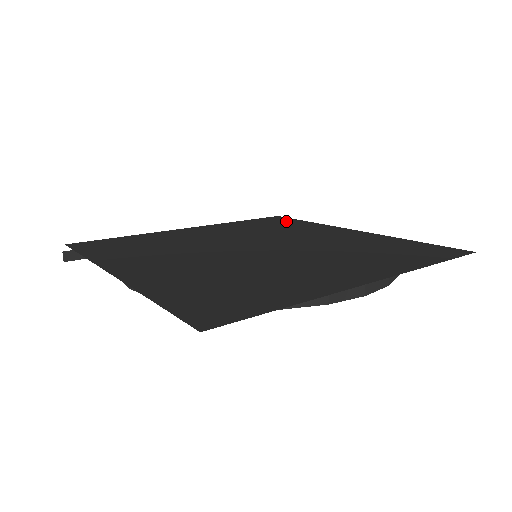
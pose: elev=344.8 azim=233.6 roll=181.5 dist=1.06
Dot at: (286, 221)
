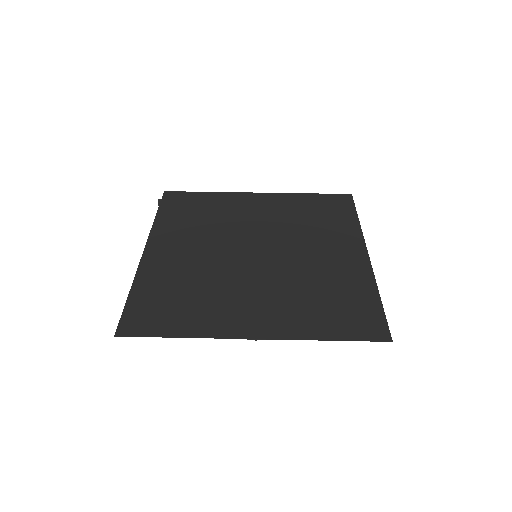
Dot at: (341, 209)
